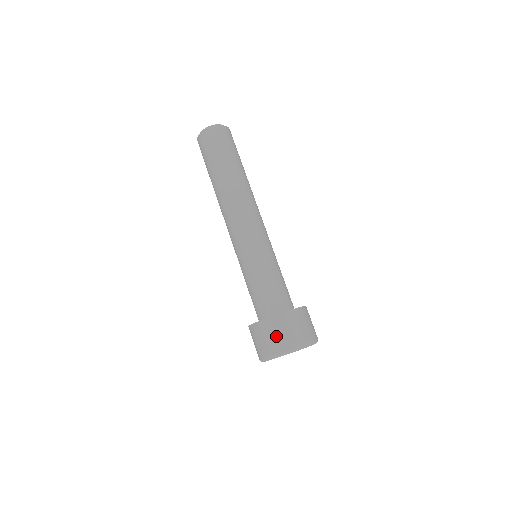
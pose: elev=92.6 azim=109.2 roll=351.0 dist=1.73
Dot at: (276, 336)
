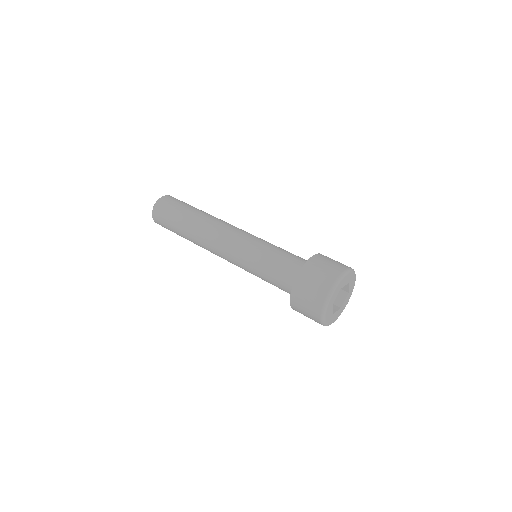
Dot at: (310, 293)
